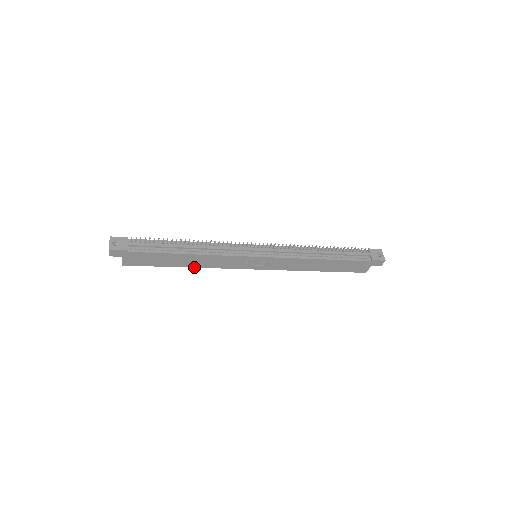
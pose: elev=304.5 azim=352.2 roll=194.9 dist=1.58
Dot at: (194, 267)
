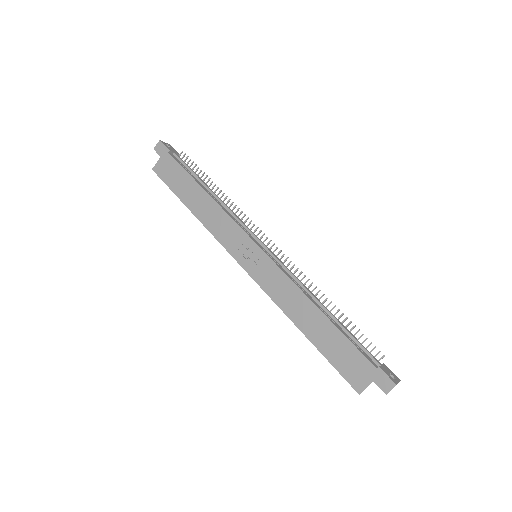
Dot at: (197, 217)
